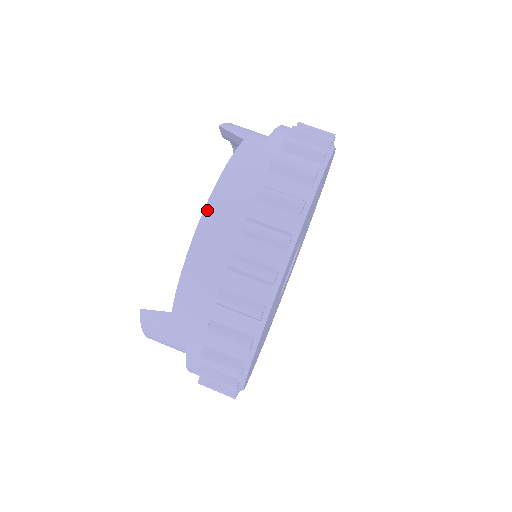
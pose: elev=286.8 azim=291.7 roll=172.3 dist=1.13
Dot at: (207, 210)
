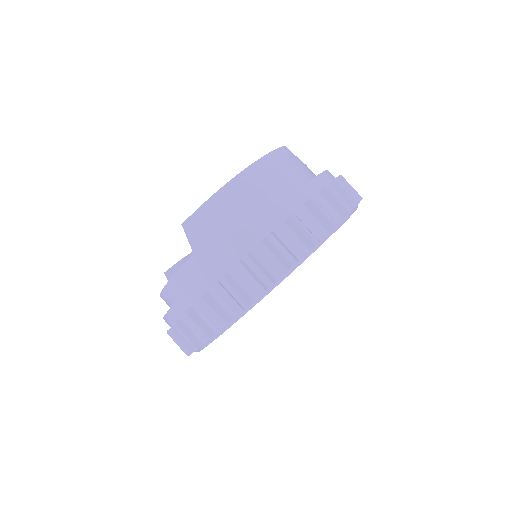
Dot at: (162, 294)
